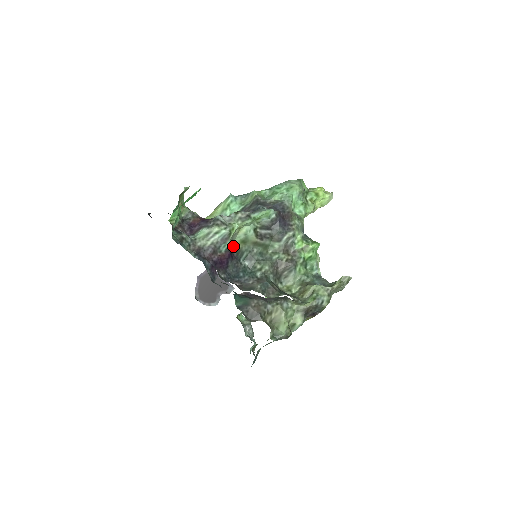
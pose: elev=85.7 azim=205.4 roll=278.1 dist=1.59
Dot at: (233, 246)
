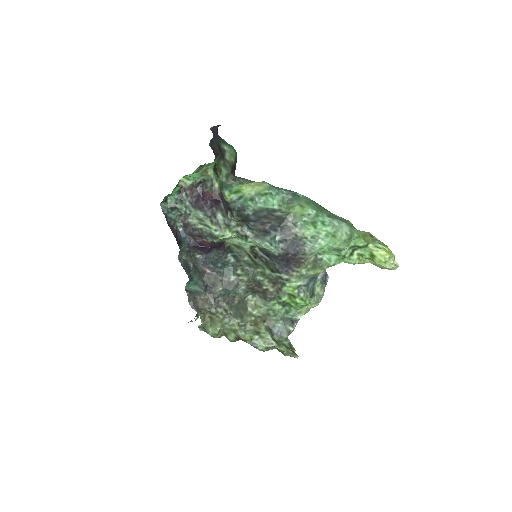
Dot at: (225, 242)
